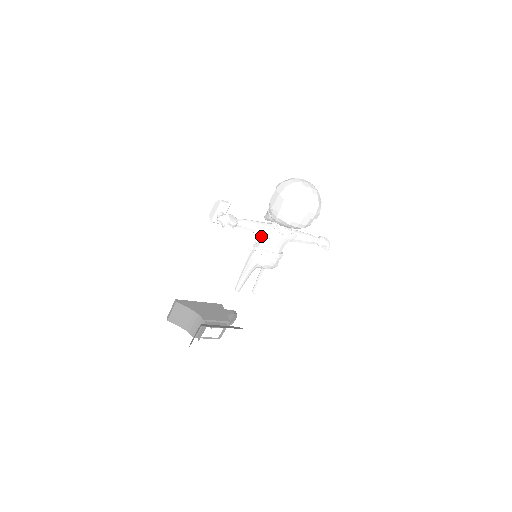
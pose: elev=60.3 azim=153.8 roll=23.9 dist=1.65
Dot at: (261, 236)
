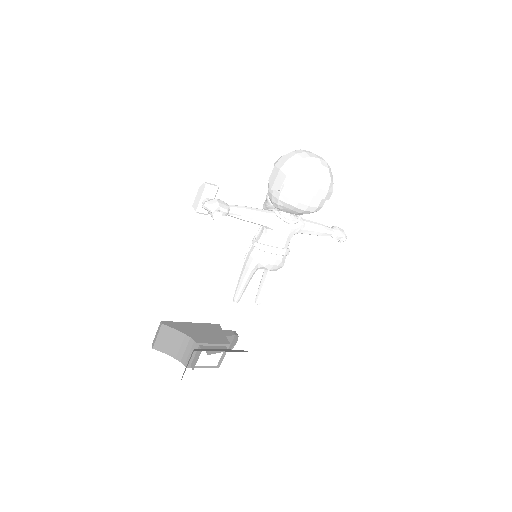
Dot at: (260, 229)
